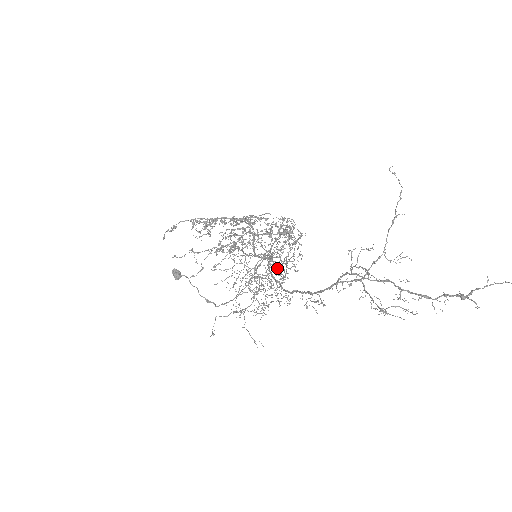
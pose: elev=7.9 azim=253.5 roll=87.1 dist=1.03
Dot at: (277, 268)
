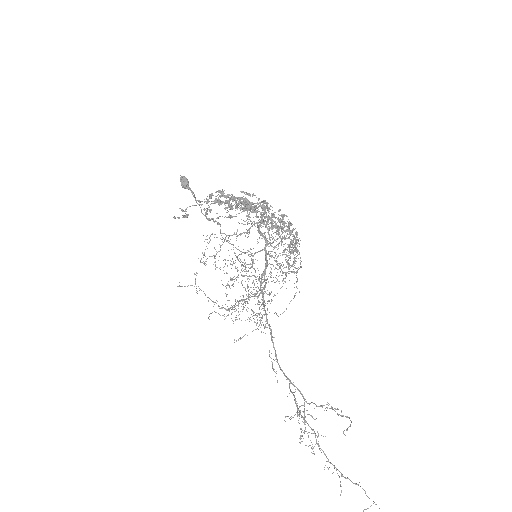
Dot at: occluded
